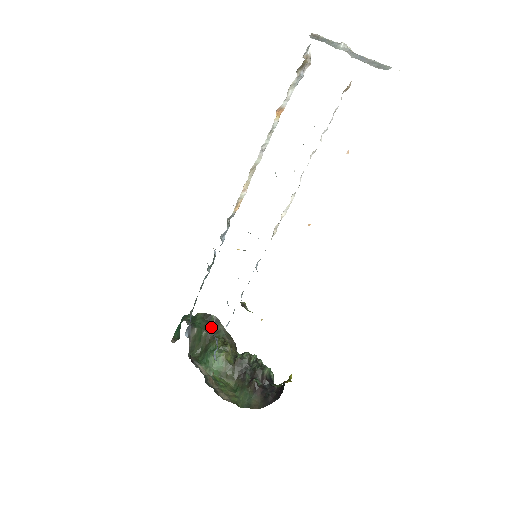
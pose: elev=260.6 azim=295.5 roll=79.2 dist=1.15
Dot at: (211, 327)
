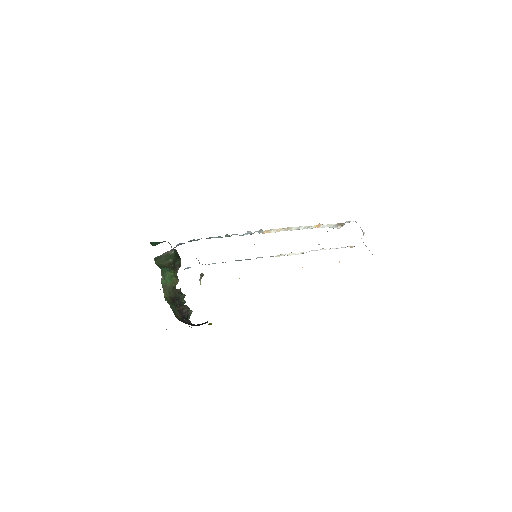
Dot at: (175, 263)
